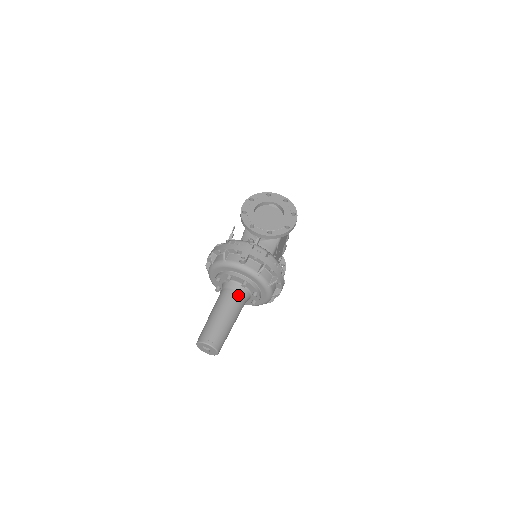
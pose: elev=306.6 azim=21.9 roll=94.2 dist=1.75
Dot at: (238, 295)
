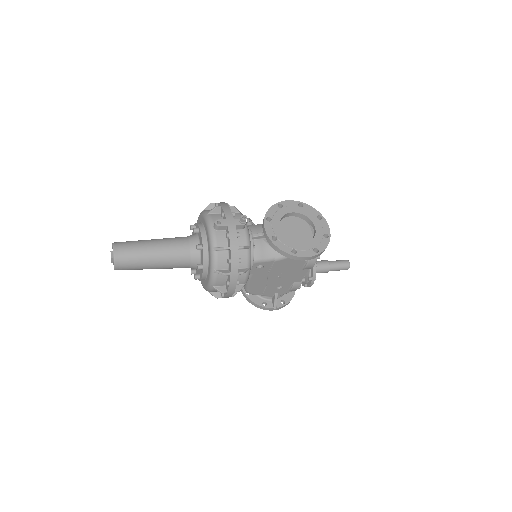
Dot at: (187, 251)
